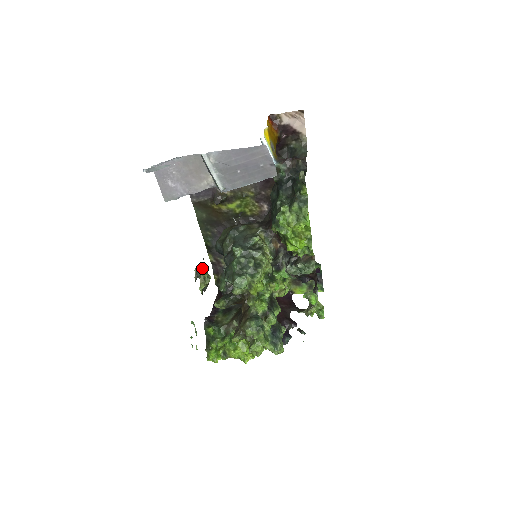
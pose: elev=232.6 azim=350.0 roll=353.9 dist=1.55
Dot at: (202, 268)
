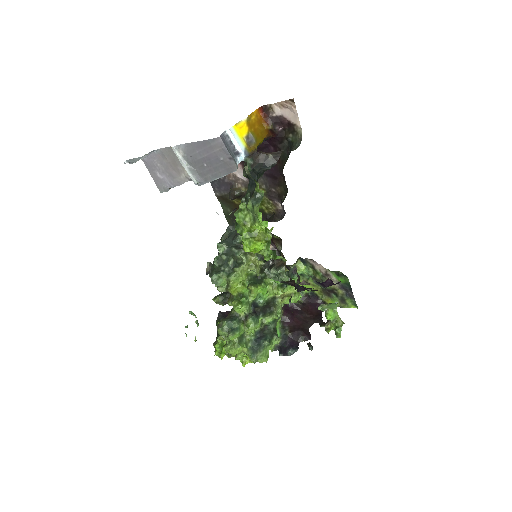
Dot at: occluded
